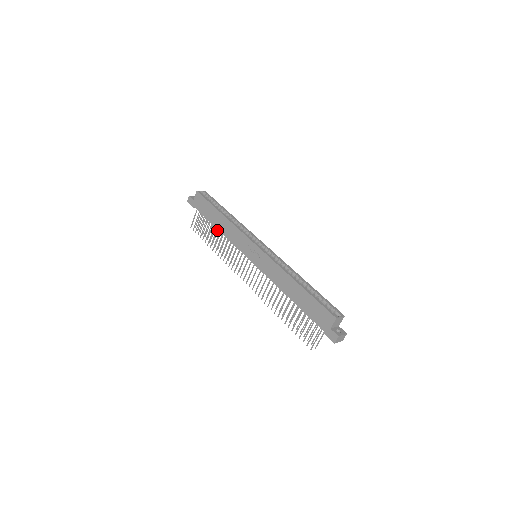
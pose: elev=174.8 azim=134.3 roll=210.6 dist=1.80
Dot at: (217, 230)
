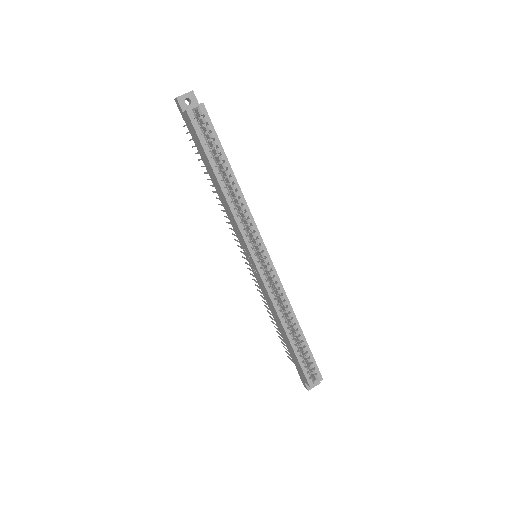
Dot at: occluded
